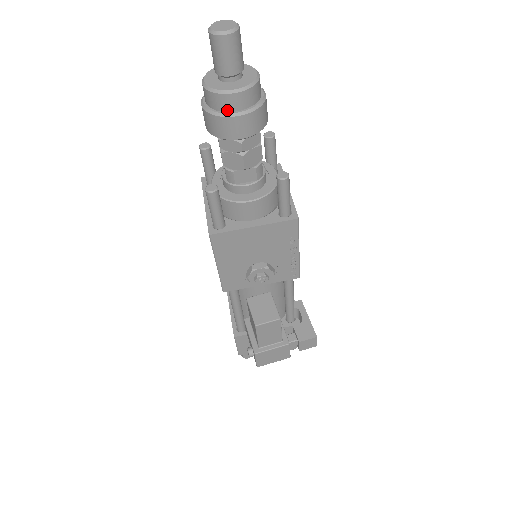
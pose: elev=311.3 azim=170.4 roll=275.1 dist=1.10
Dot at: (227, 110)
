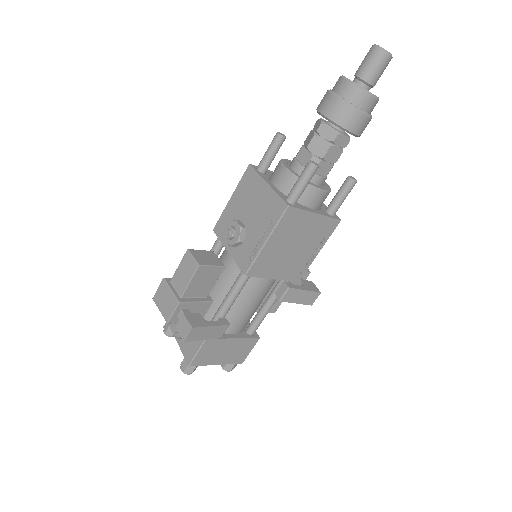
Dot at: (334, 90)
